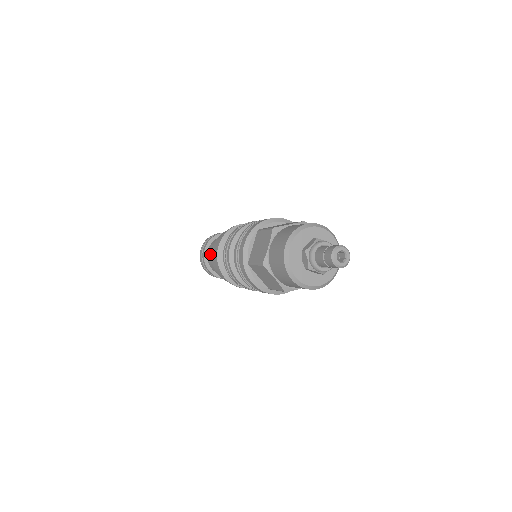
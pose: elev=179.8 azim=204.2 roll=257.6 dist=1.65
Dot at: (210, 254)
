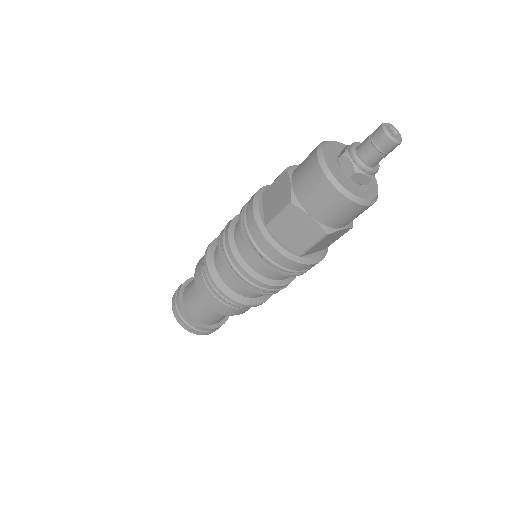
Dot at: (189, 296)
